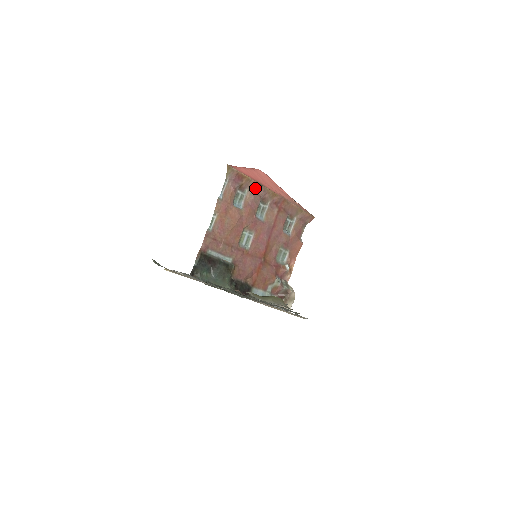
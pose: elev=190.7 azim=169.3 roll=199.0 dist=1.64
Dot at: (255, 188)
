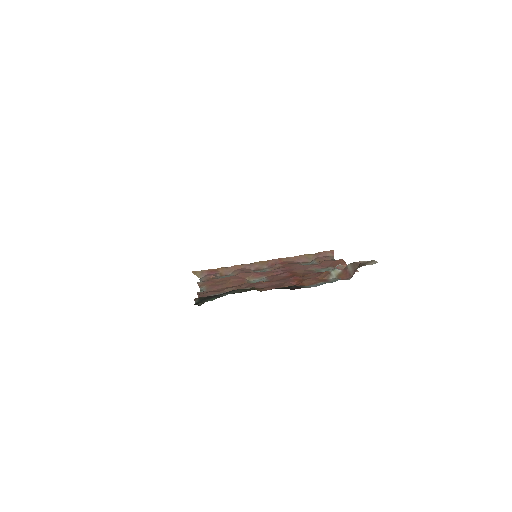
Dot at: (238, 269)
